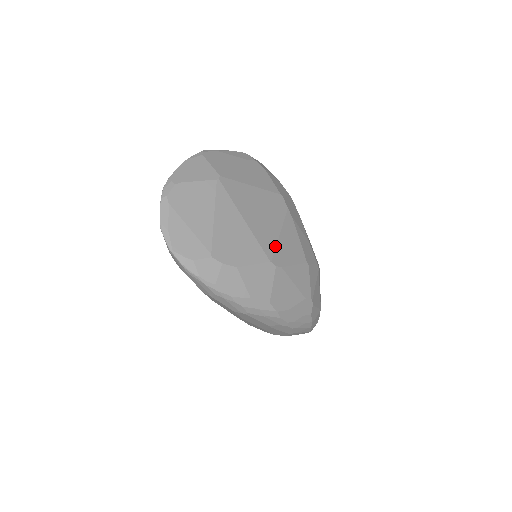
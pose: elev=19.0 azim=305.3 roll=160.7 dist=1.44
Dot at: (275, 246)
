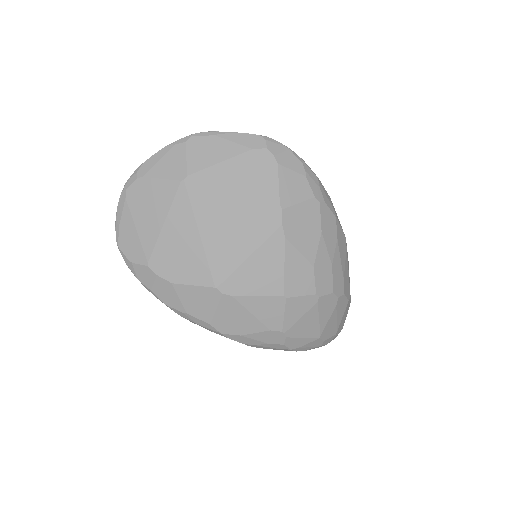
Dot at: (233, 271)
